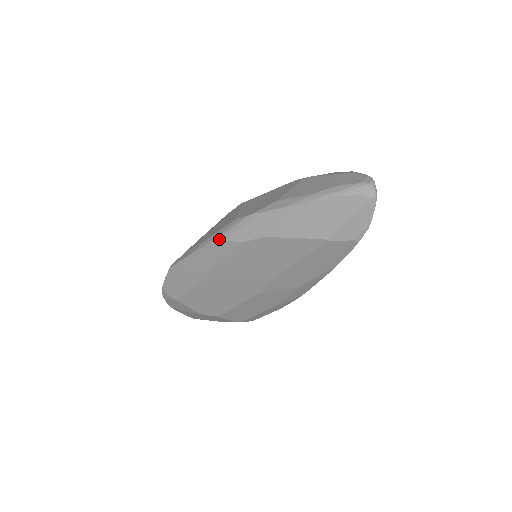
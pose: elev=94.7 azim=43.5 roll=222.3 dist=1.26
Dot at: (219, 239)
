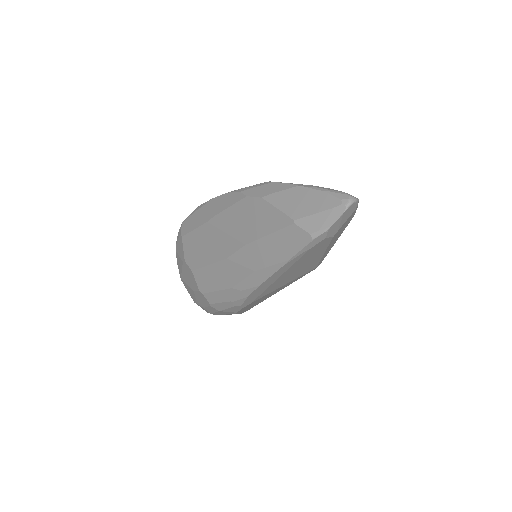
Dot at: (238, 190)
